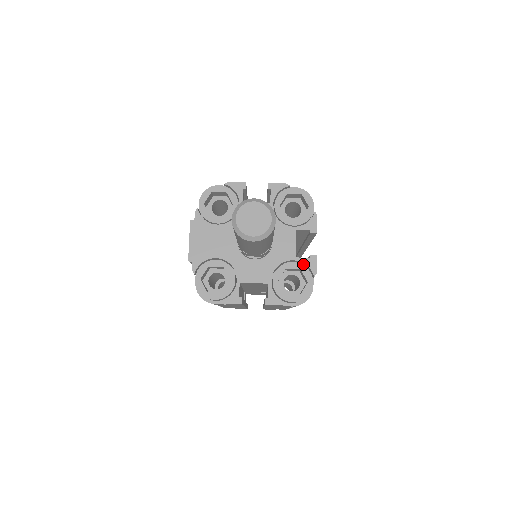
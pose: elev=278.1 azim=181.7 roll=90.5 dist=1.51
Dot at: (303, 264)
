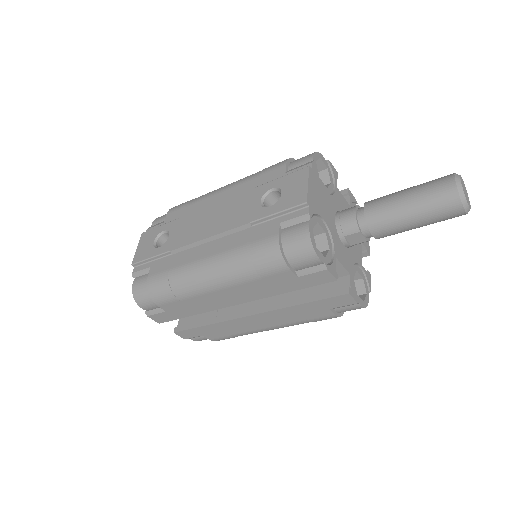
Dot at: occluded
